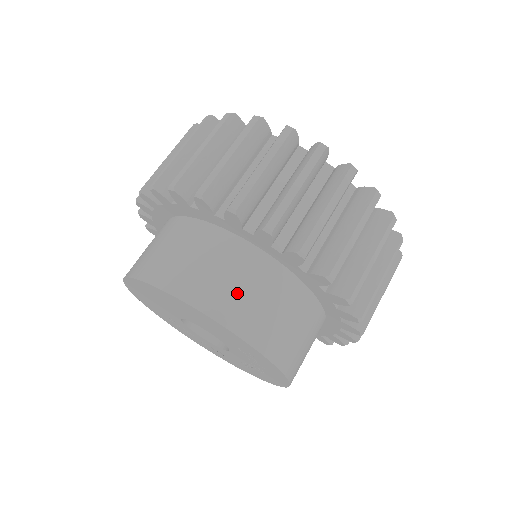
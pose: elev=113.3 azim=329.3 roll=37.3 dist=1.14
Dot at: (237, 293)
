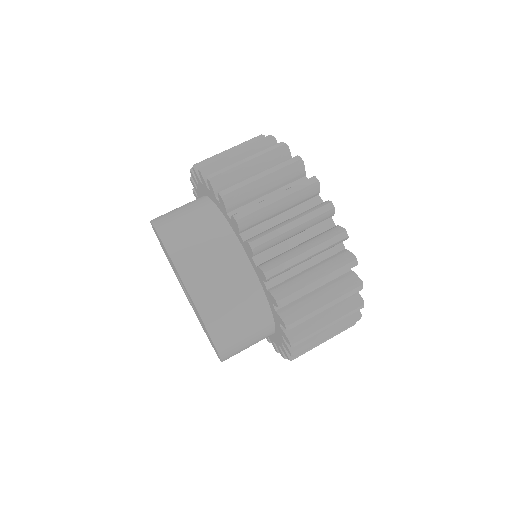
Dot at: (230, 315)
